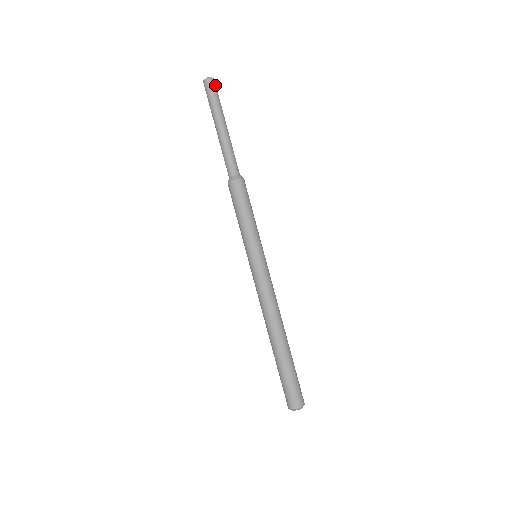
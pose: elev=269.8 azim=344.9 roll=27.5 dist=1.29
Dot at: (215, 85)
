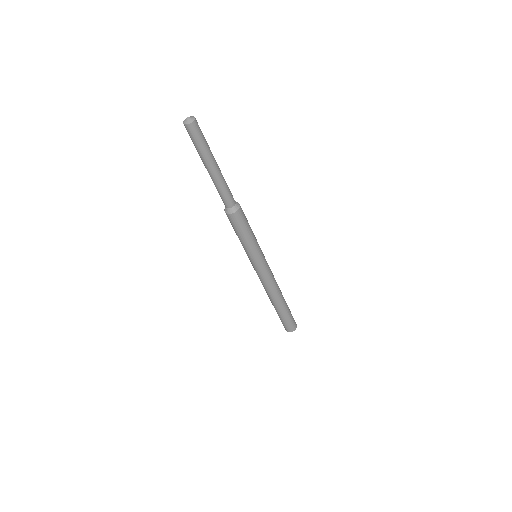
Dot at: (198, 126)
